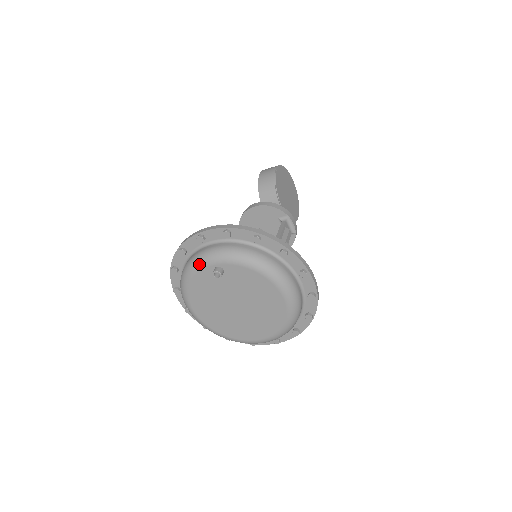
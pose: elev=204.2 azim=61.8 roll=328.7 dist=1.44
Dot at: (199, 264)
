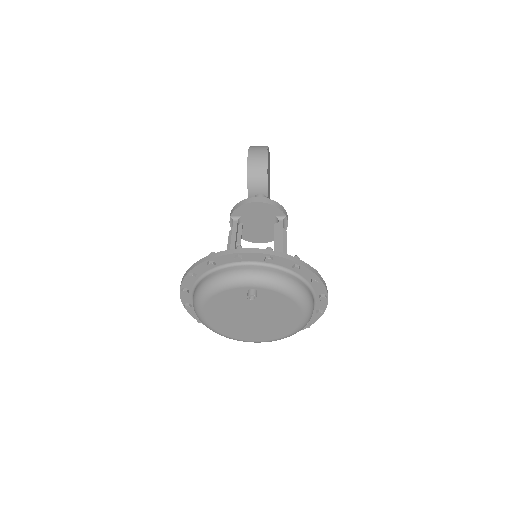
Dot at: (233, 283)
